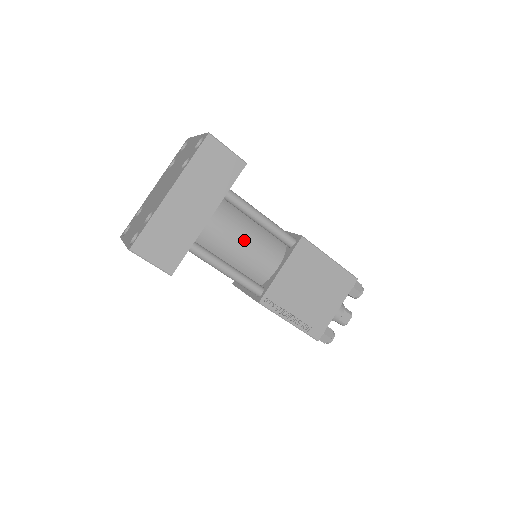
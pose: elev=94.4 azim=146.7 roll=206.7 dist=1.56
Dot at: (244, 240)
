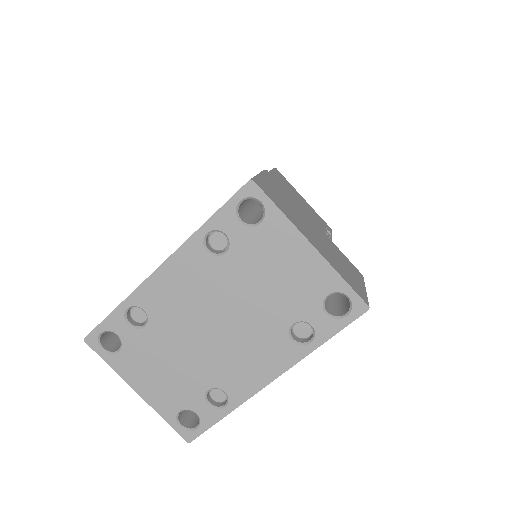
Dot at: occluded
